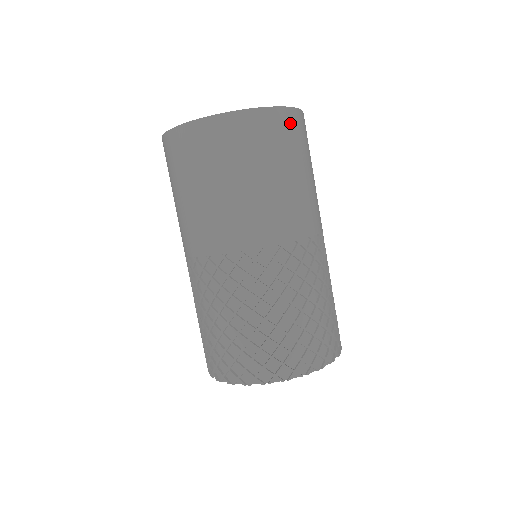
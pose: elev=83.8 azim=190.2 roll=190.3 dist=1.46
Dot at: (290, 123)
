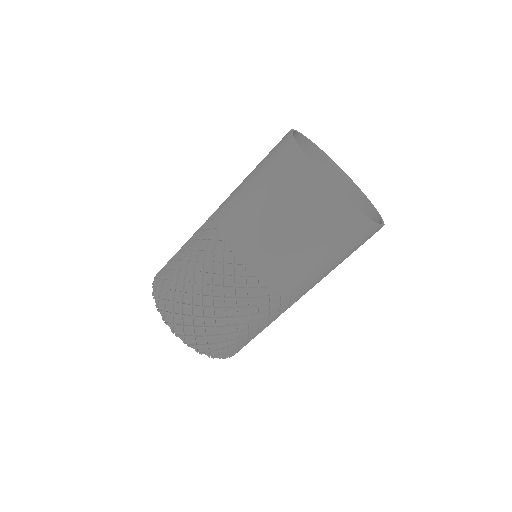
Dot at: (343, 217)
